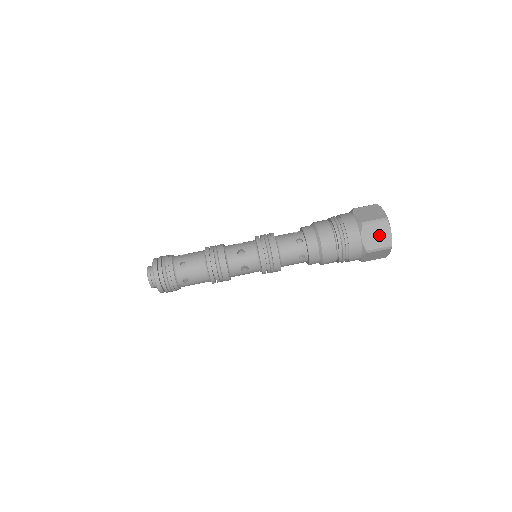
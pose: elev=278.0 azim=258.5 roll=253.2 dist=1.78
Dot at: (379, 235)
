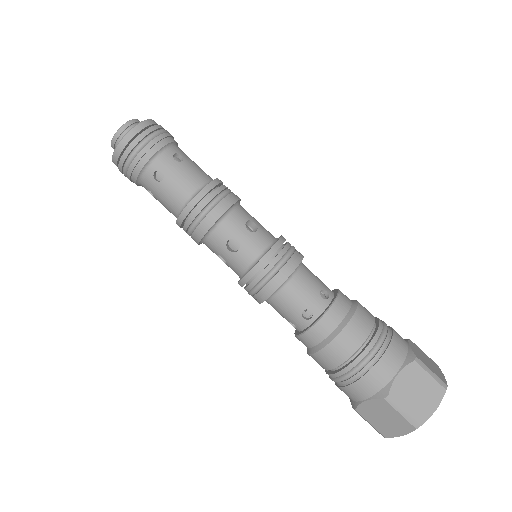
Dot at: (421, 395)
